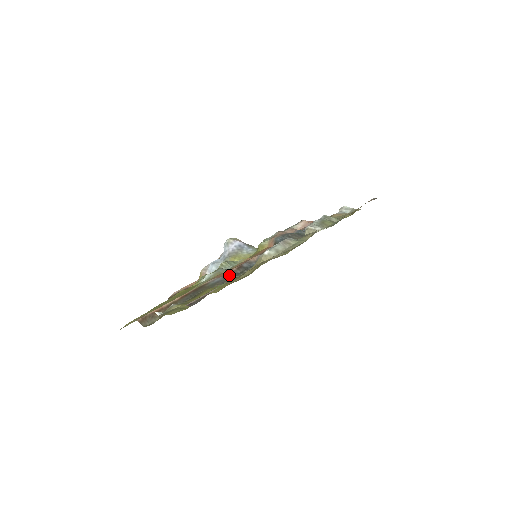
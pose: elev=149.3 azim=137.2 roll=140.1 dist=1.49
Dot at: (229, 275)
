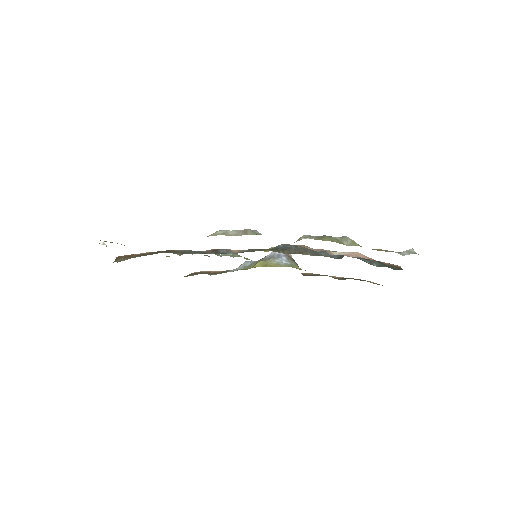
Dot at: (197, 251)
